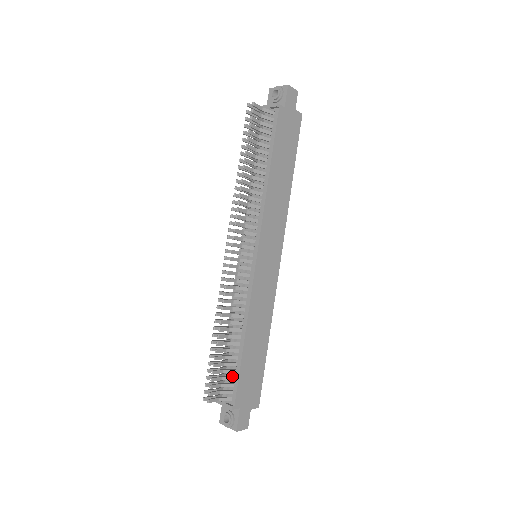
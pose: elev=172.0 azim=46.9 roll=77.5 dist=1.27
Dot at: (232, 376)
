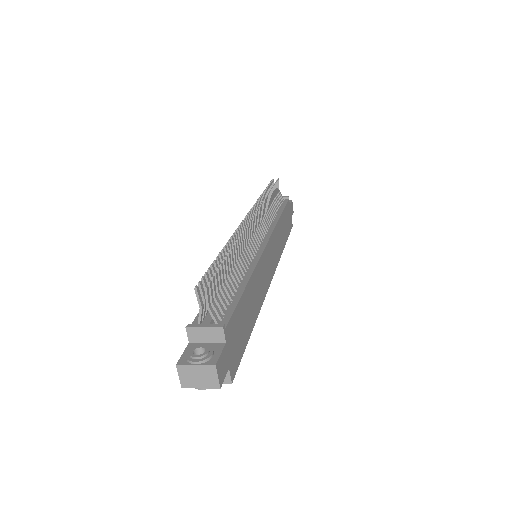
Dot at: (226, 304)
